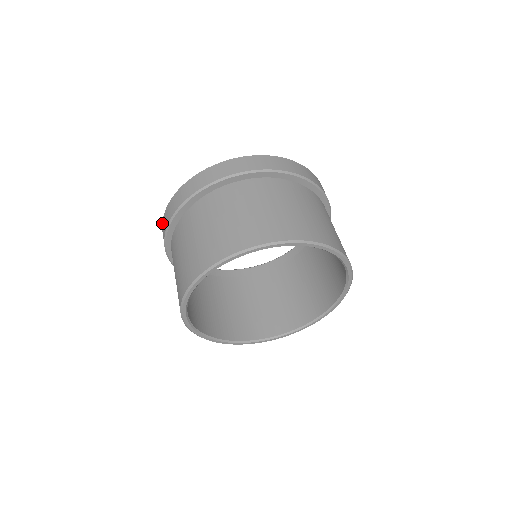
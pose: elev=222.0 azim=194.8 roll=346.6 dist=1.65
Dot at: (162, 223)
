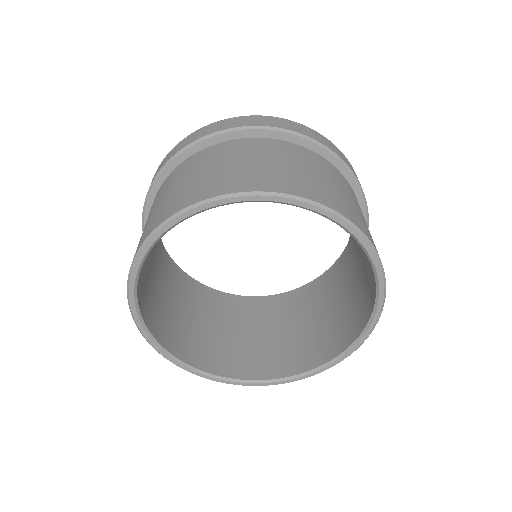
Dot at: occluded
